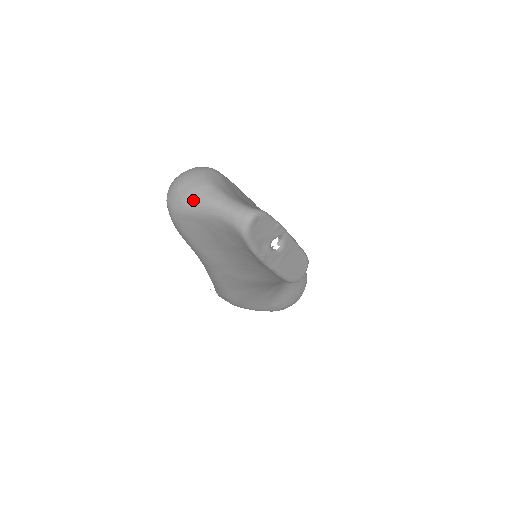
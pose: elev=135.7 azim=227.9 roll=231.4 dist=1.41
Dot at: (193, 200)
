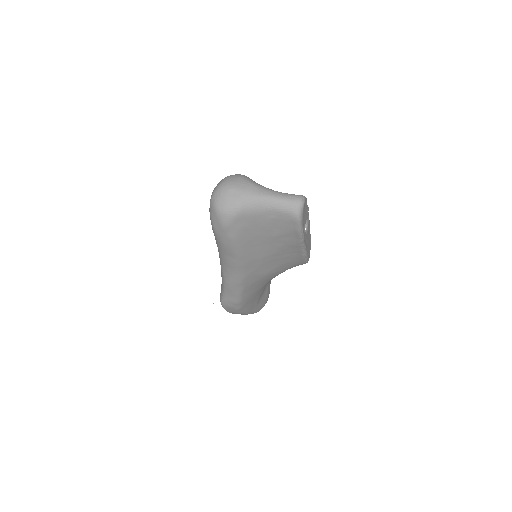
Dot at: (248, 200)
